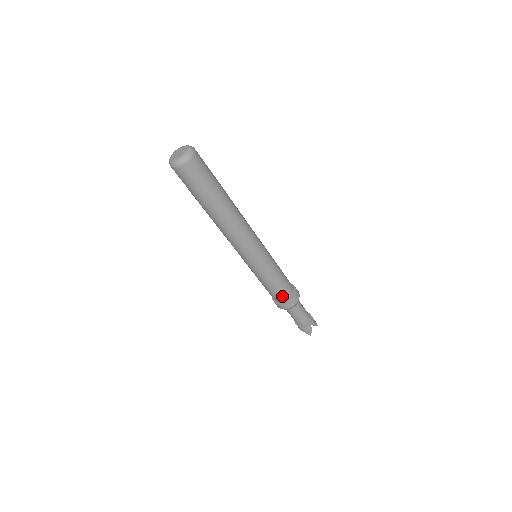
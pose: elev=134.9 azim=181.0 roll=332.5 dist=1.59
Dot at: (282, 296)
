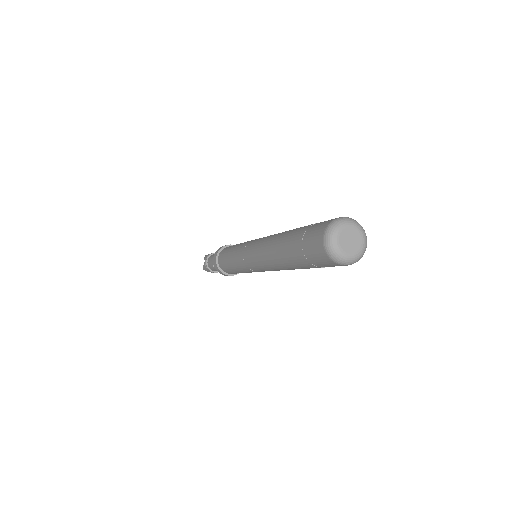
Dot at: (225, 269)
